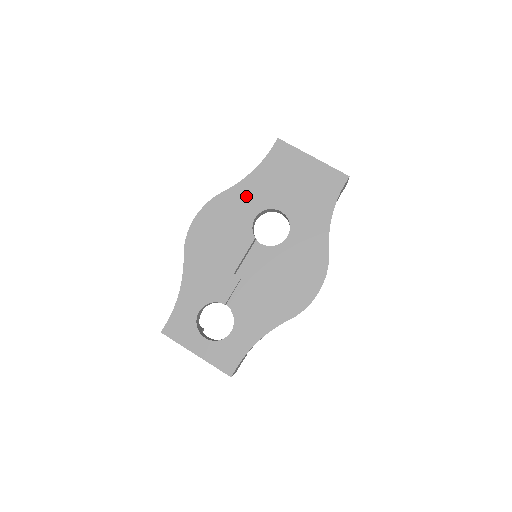
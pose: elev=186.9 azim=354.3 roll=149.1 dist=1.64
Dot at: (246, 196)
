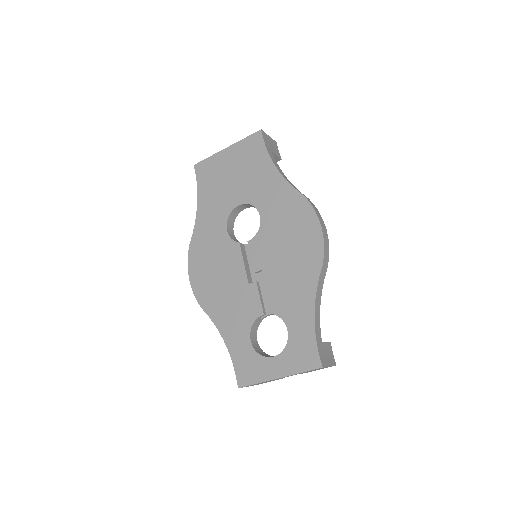
Dot at: (208, 223)
